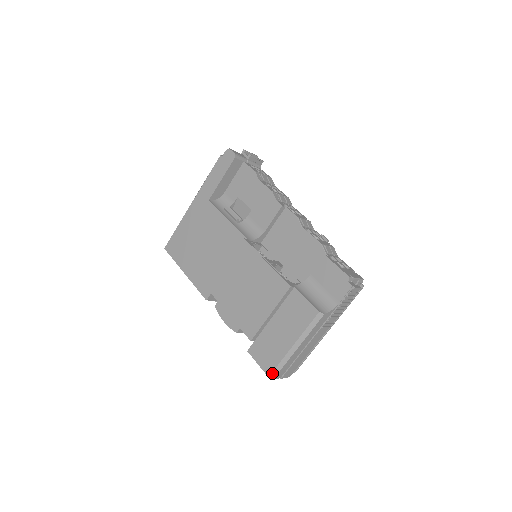
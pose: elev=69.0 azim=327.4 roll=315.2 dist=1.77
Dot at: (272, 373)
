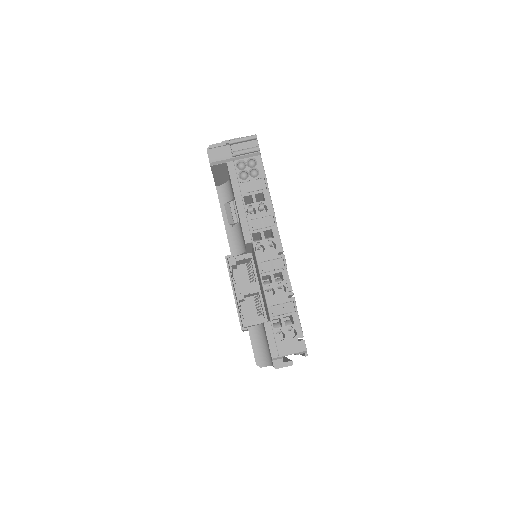
Dot at: occluded
